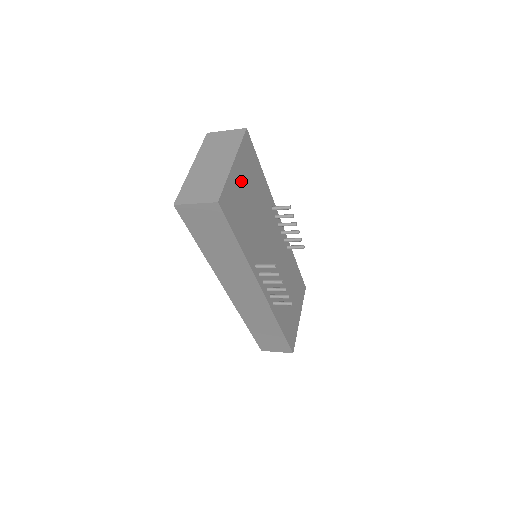
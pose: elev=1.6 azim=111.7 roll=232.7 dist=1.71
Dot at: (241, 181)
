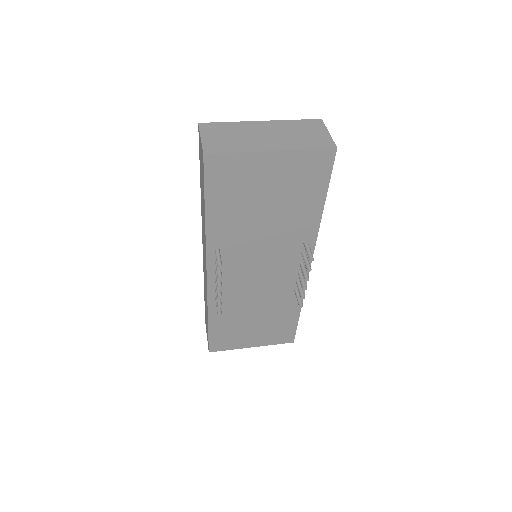
Dot at: (269, 175)
